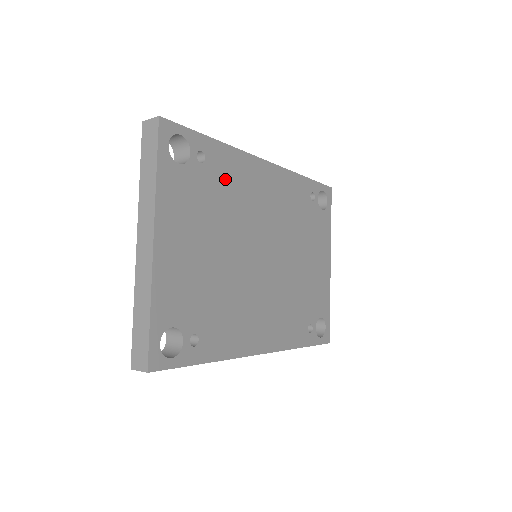
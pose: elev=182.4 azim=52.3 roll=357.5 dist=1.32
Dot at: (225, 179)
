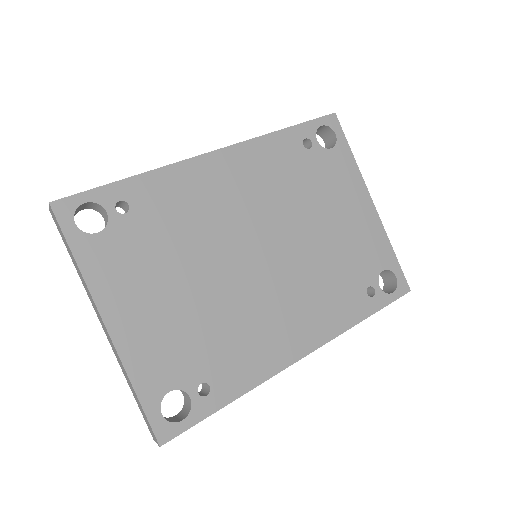
Dot at: (166, 209)
